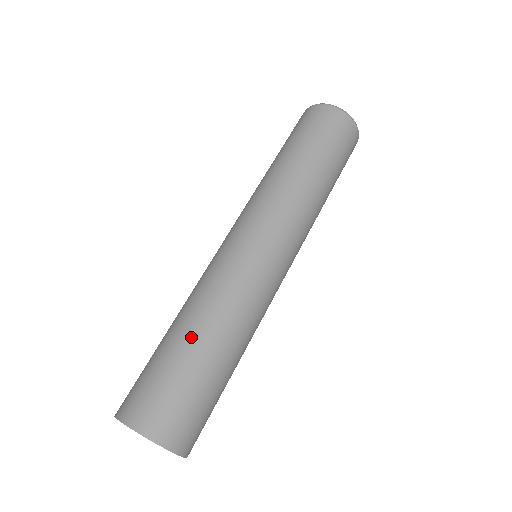
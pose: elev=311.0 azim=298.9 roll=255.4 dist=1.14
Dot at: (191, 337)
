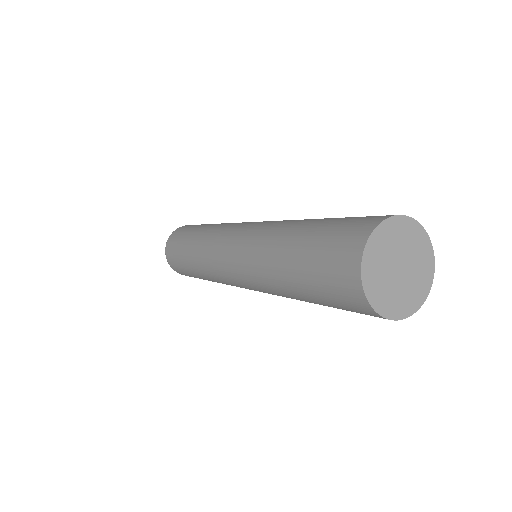
Dot at: (317, 219)
